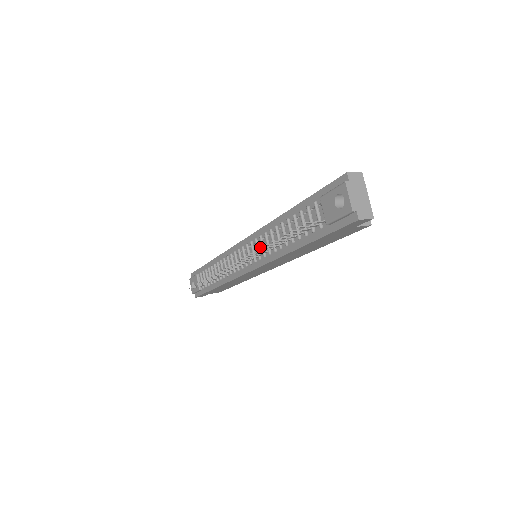
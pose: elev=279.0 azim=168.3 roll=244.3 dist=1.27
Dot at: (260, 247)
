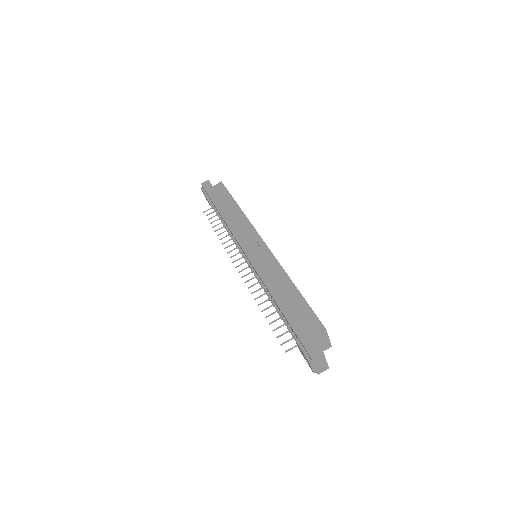
Dot at: occluded
